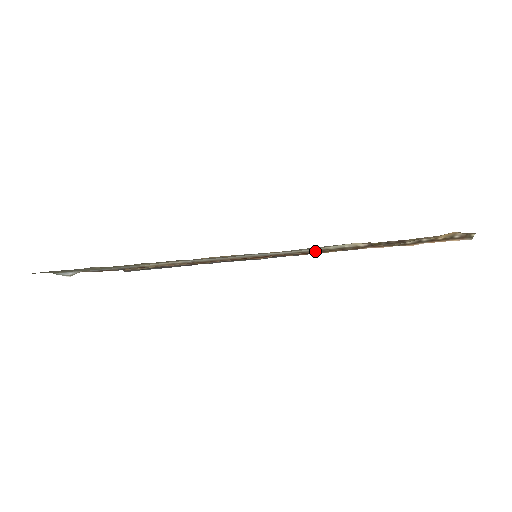
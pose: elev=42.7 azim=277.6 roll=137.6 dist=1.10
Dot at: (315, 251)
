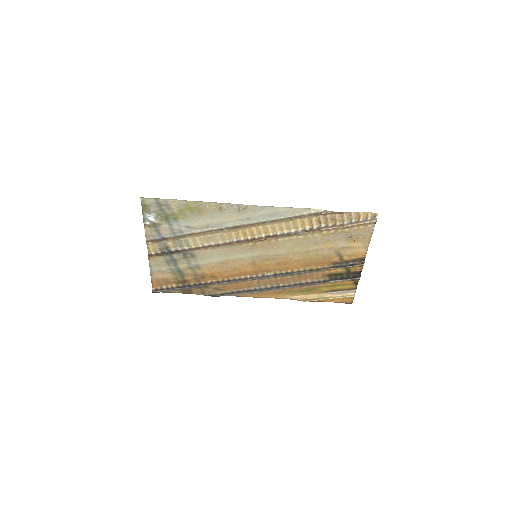
Dot at: (296, 217)
